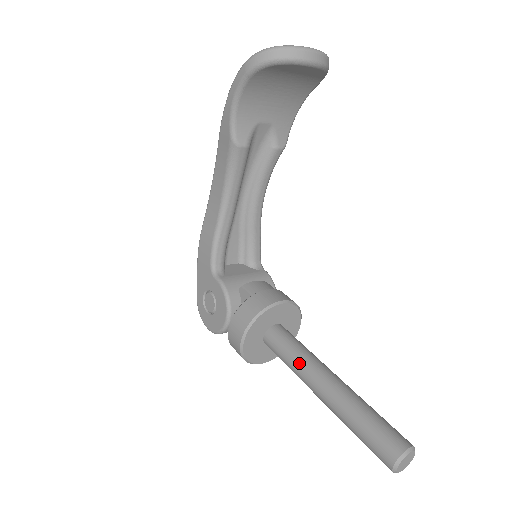
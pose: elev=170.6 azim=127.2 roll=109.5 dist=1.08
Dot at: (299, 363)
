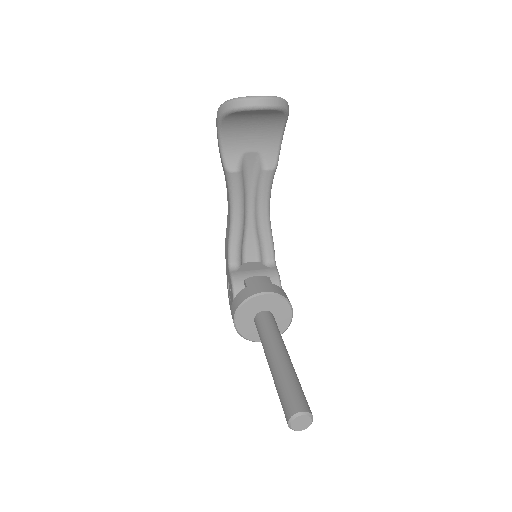
Dot at: (264, 341)
